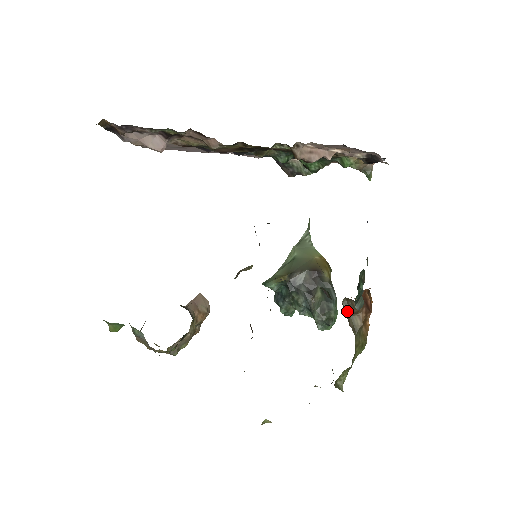
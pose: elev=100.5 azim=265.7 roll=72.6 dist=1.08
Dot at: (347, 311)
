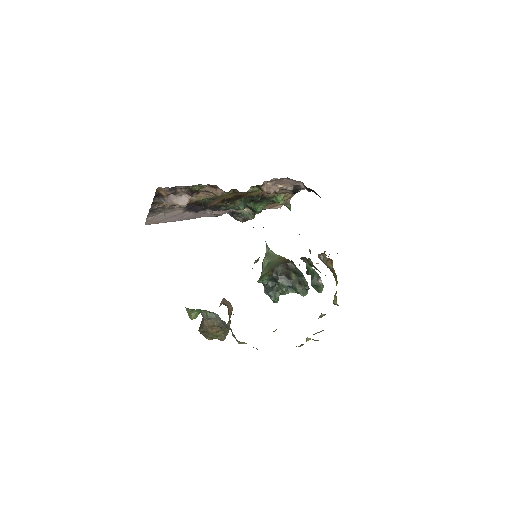
Dot at: (322, 261)
